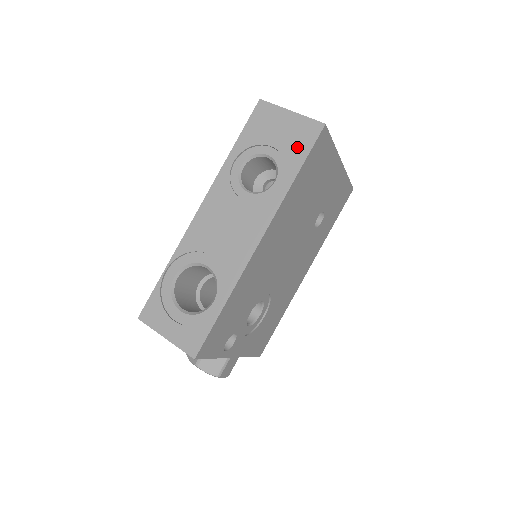
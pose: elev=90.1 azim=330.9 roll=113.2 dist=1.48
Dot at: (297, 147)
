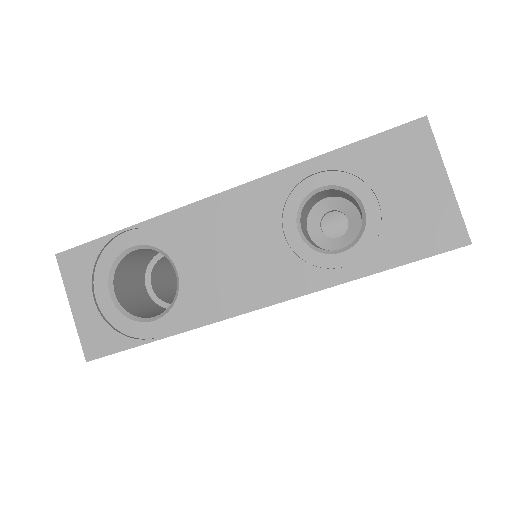
Dot at: (408, 238)
